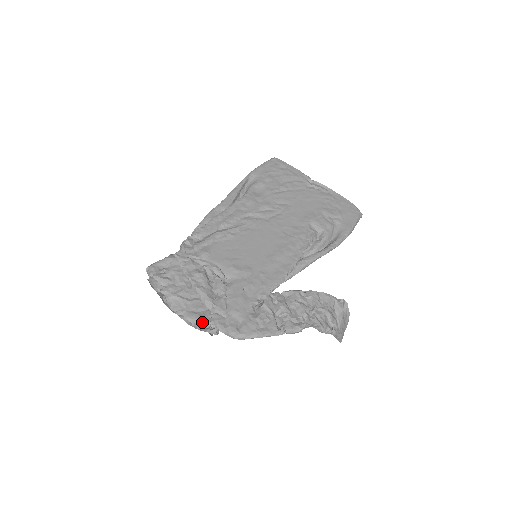
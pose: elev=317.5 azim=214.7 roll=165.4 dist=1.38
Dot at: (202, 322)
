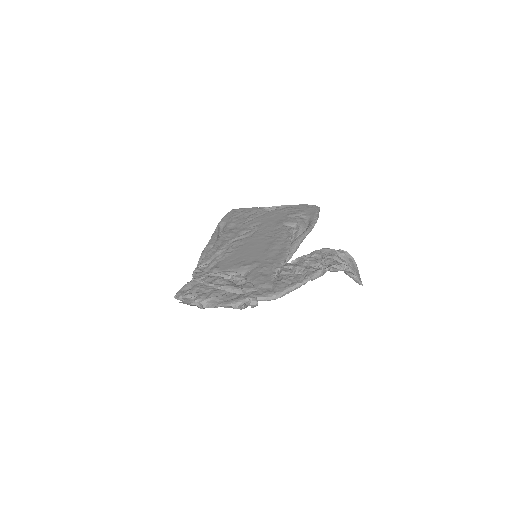
Dot at: (240, 301)
